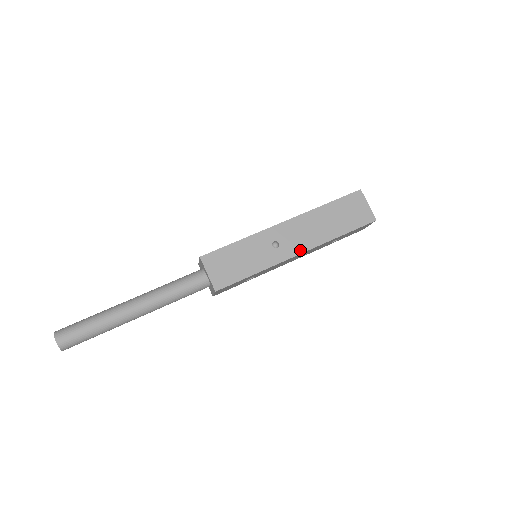
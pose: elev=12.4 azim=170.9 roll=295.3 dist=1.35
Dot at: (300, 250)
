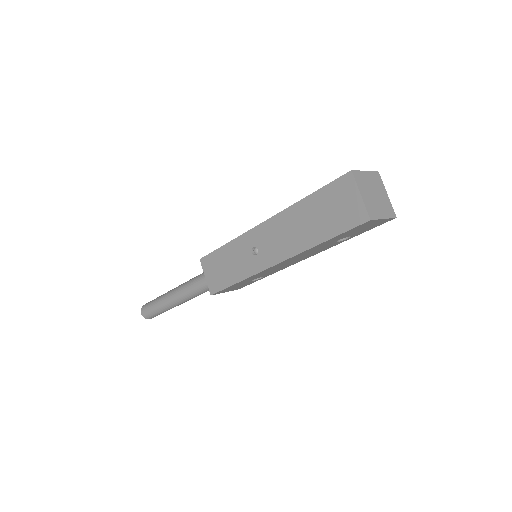
Dot at: (277, 259)
